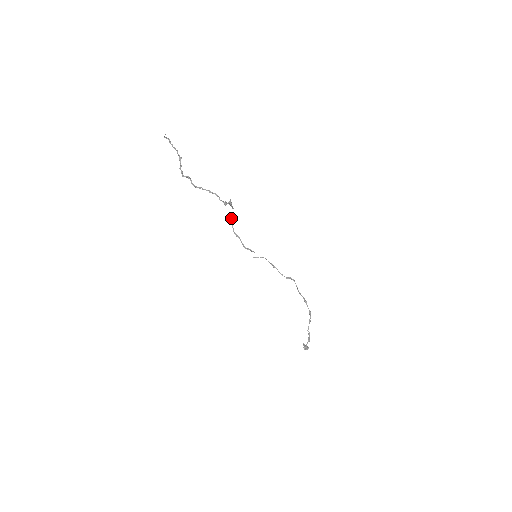
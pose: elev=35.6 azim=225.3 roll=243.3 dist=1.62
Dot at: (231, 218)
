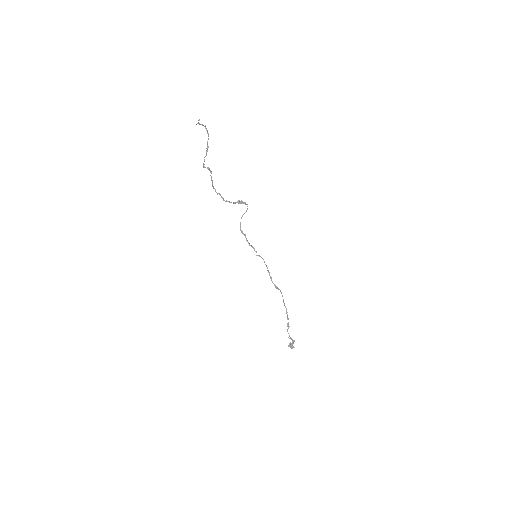
Dot at: (243, 214)
